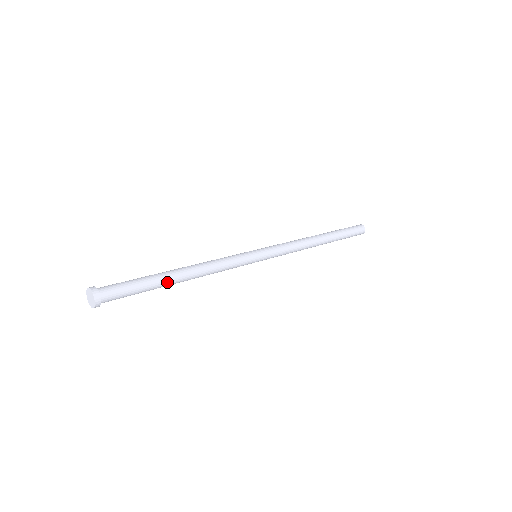
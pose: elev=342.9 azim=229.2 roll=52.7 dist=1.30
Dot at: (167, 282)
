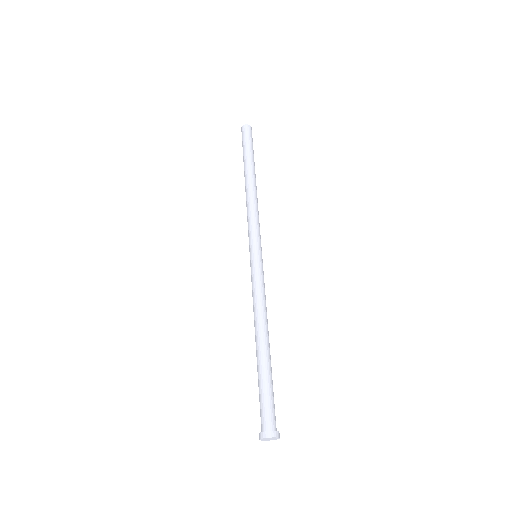
Dot at: occluded
